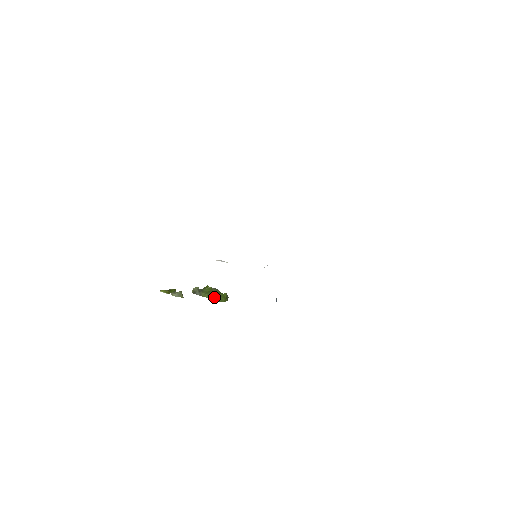
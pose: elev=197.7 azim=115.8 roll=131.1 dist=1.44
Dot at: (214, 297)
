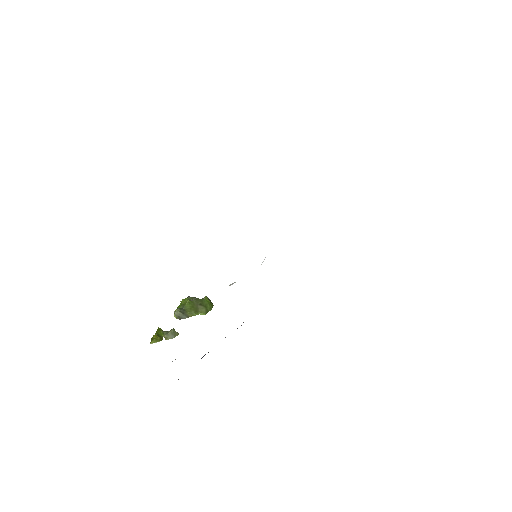
Dot at: (201, 310)
